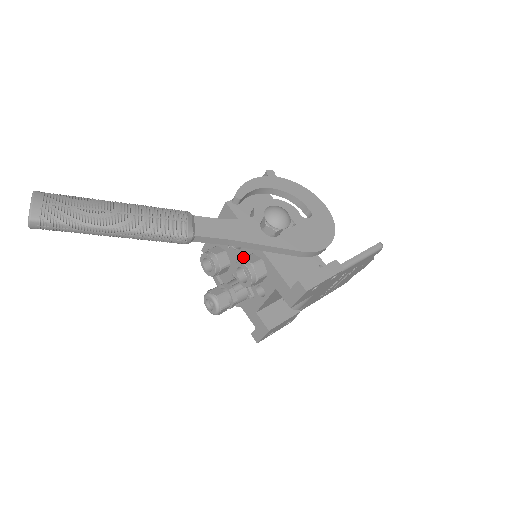
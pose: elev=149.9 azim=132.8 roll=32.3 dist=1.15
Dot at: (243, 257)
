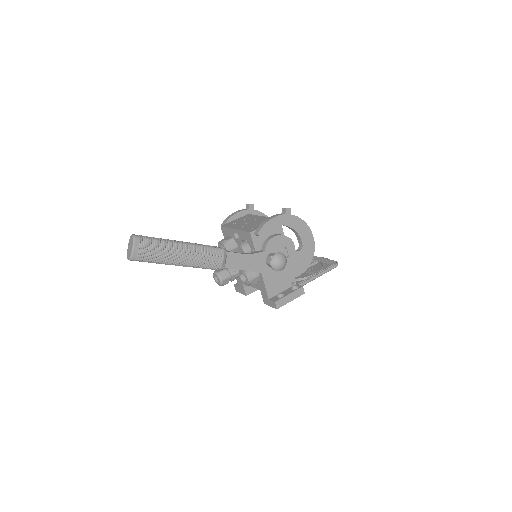
Dot at: occluded
